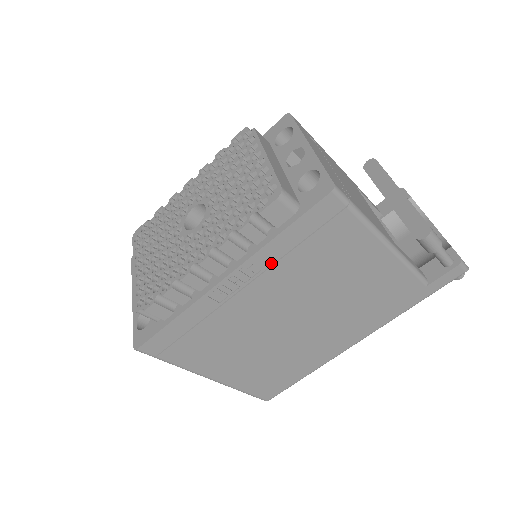
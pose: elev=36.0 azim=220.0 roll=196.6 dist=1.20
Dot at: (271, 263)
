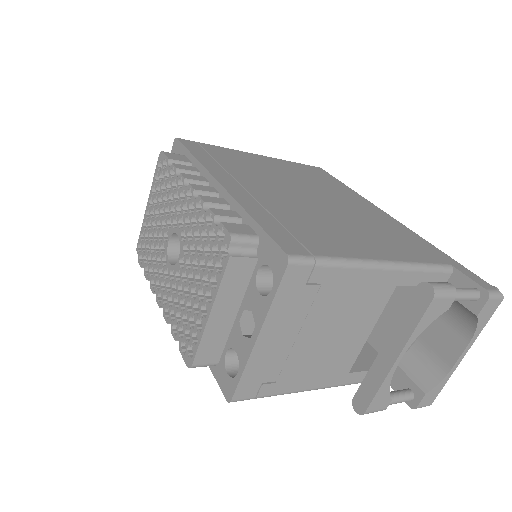
Dot at: occluded
